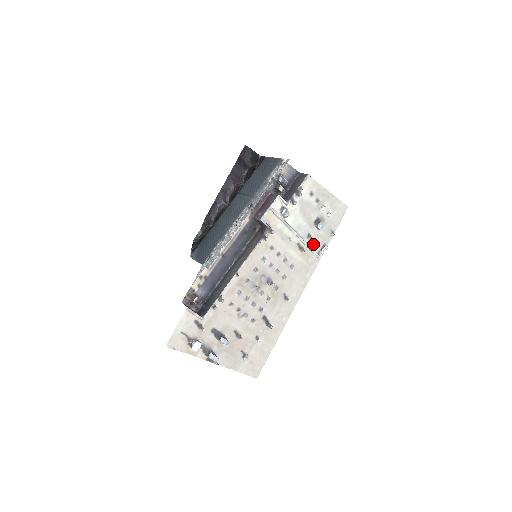
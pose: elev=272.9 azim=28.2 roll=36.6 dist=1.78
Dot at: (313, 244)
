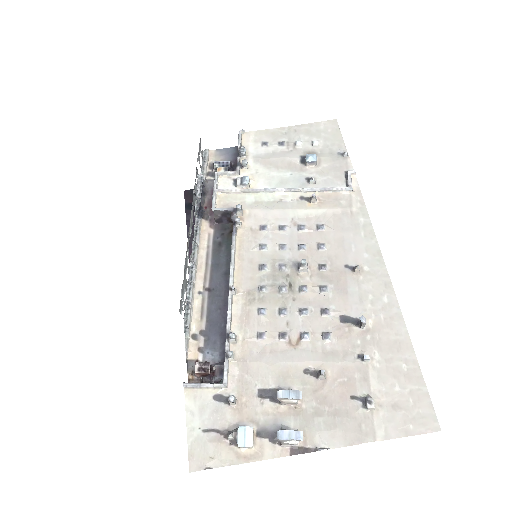
Dot at: (327, 184)
